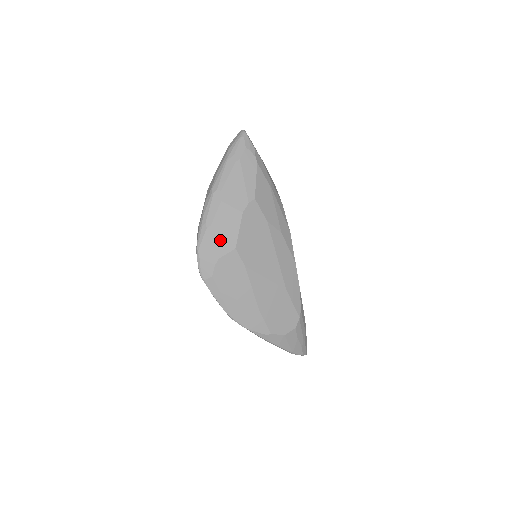
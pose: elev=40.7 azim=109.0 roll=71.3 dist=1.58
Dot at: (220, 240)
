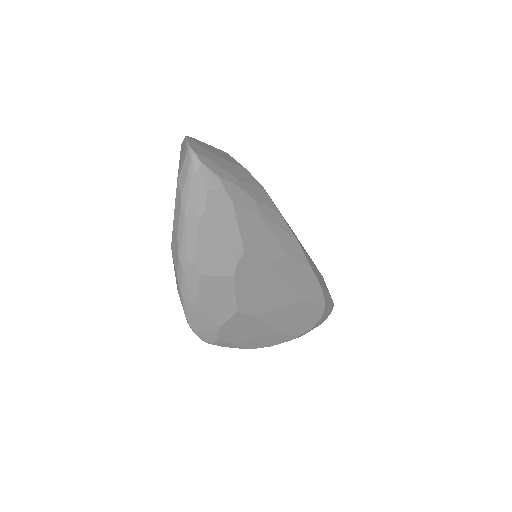
Dot at: (215, 311)
